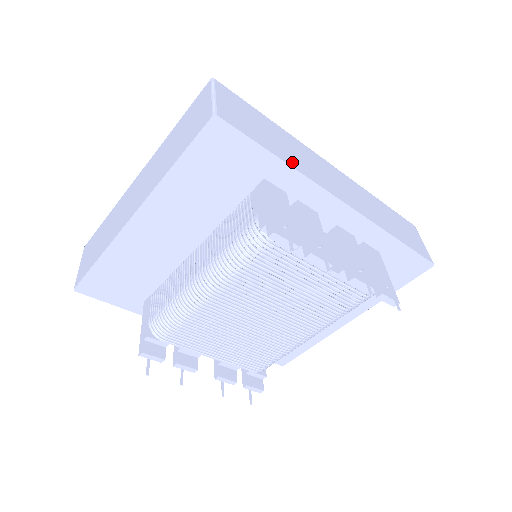
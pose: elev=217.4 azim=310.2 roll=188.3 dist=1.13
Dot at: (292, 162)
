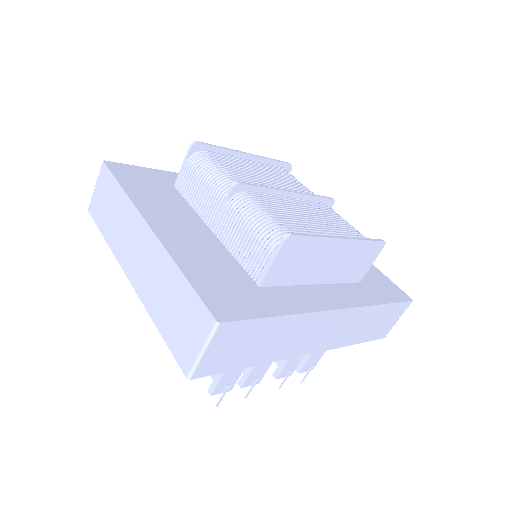
Dot at: (266, 358)
